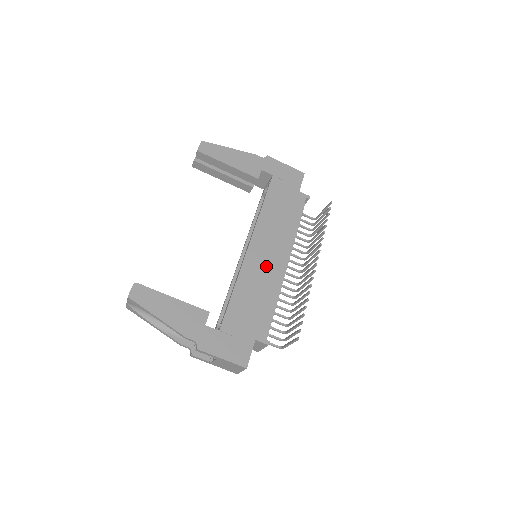
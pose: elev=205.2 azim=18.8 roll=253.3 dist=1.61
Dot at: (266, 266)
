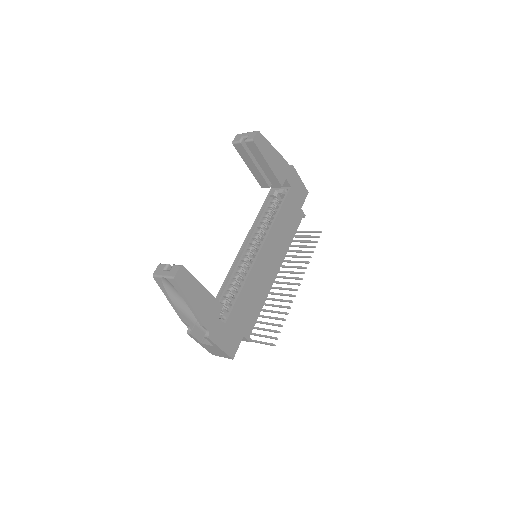
Dot at: (266, 272)
